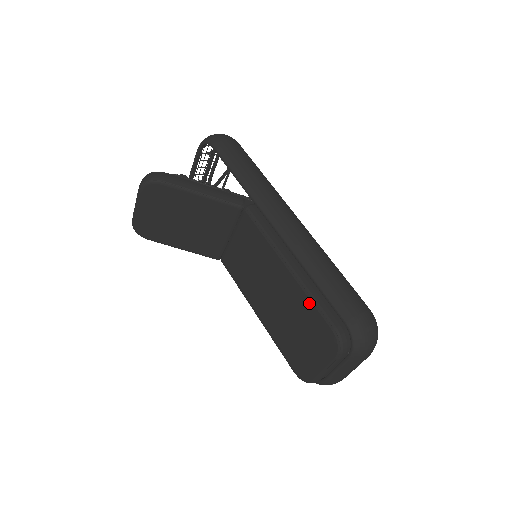
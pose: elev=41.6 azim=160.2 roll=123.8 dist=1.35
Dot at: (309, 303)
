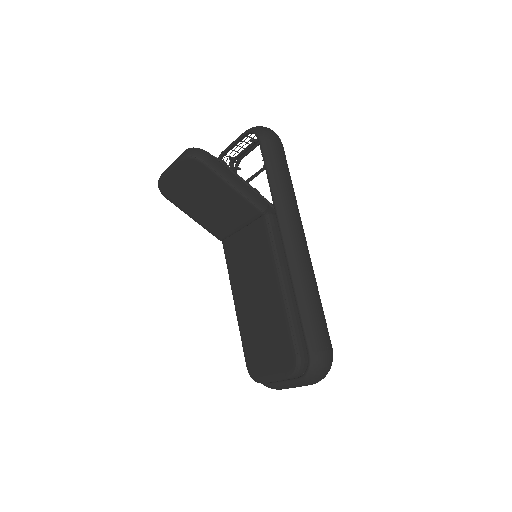
Dot at: (286, 324)
